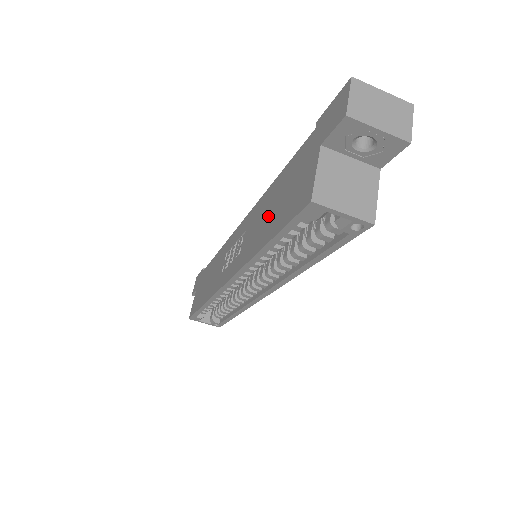
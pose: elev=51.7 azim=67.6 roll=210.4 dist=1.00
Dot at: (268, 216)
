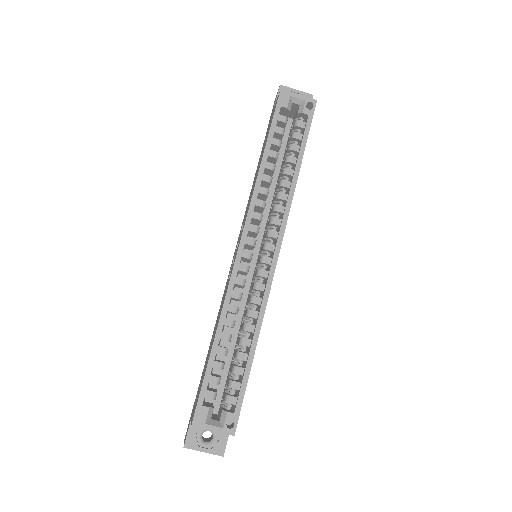
Dot at: (258, 167)
